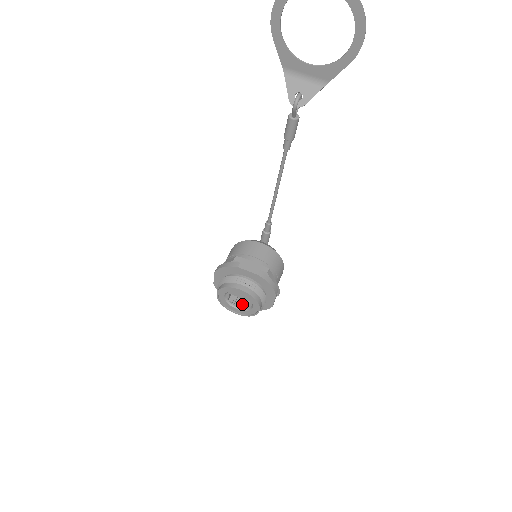
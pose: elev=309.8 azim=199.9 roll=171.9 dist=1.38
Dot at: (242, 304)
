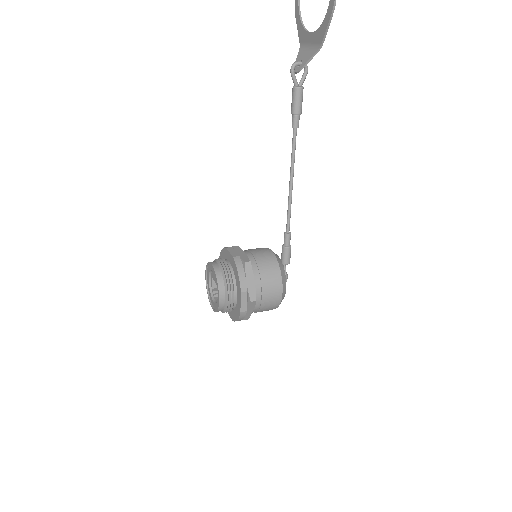
Dot at: occluded
